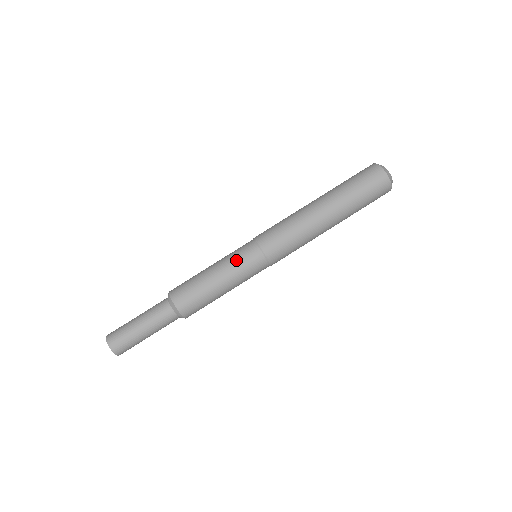
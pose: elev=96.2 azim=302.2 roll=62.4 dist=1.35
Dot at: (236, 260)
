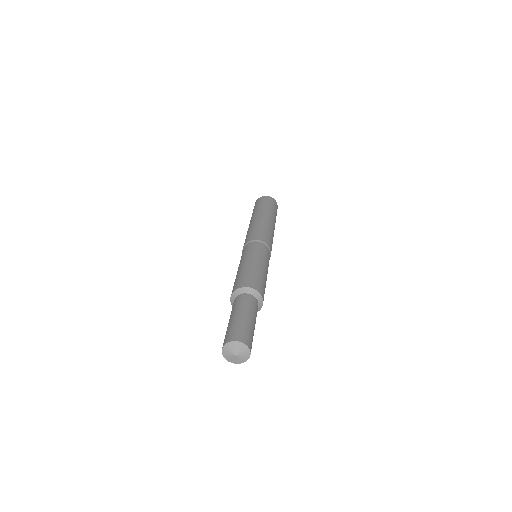
Dot at: (242, 257)
